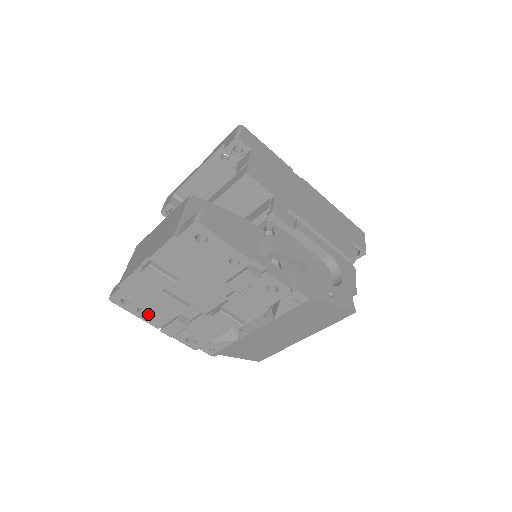
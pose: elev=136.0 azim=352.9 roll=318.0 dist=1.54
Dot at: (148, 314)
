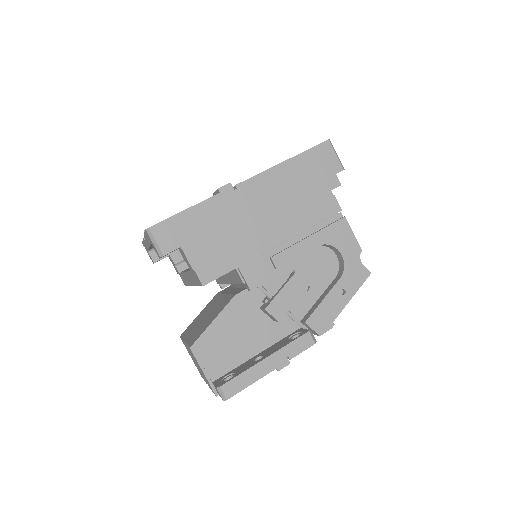
Dot at: occluded
